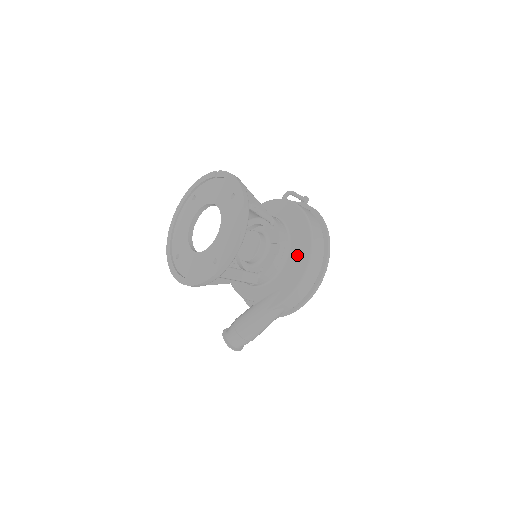
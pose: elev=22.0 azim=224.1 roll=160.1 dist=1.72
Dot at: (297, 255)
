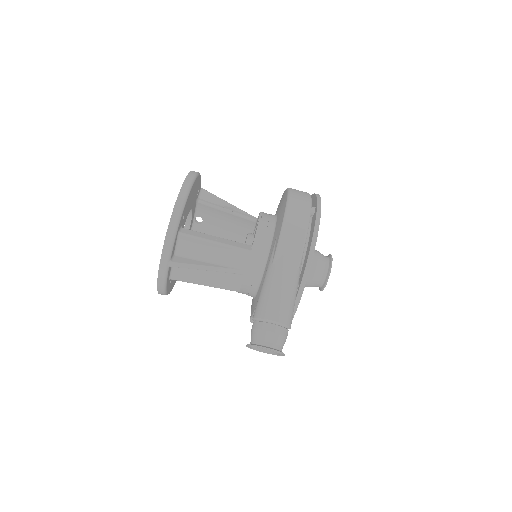
Dot at: (281, 207)
